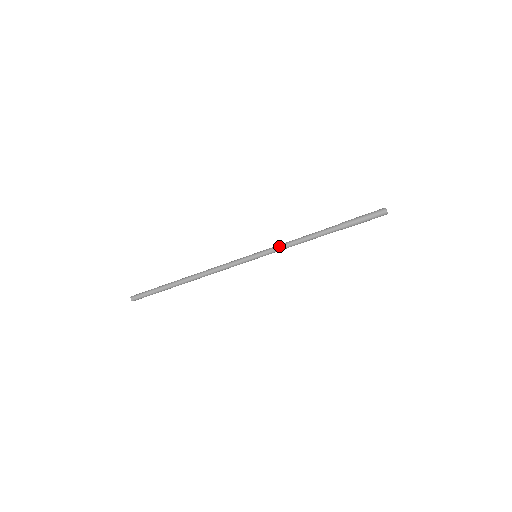
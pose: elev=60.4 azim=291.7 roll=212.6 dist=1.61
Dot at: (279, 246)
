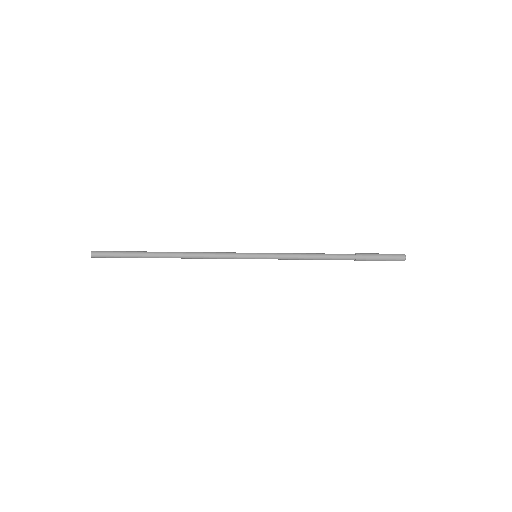
Dot at: occluded
